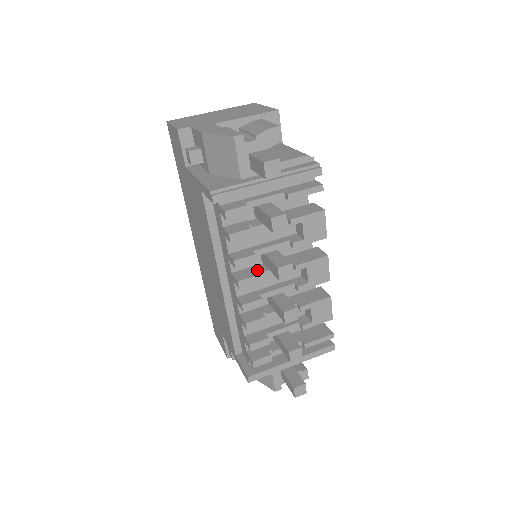
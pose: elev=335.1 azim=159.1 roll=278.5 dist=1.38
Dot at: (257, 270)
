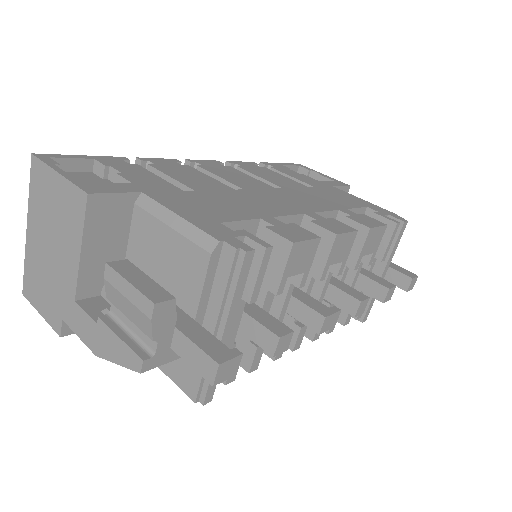
Dot at: (292, 320)
